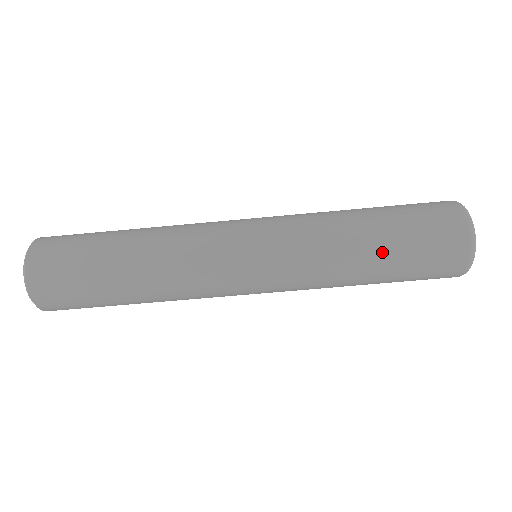
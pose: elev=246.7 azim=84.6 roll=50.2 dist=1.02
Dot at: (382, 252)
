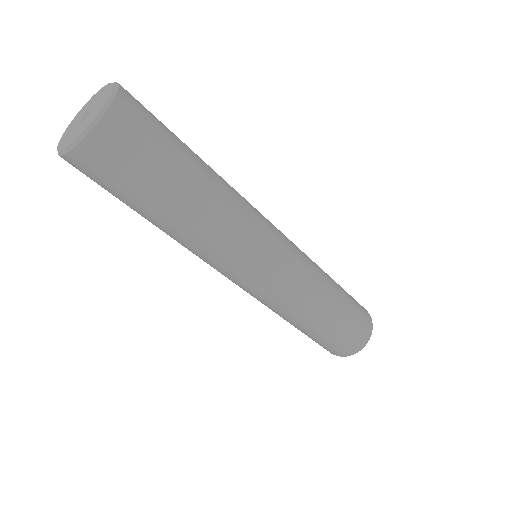
Dot at: (339, 305)
